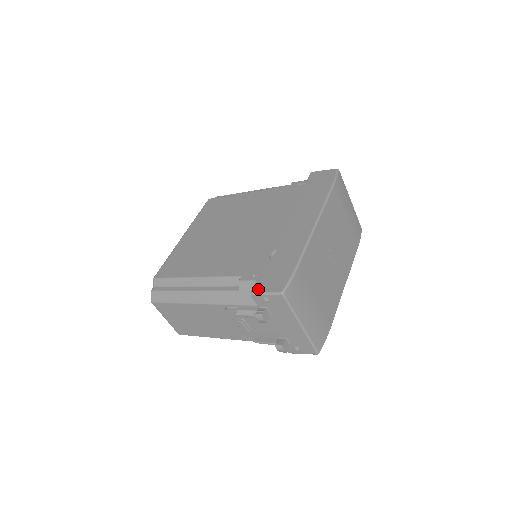
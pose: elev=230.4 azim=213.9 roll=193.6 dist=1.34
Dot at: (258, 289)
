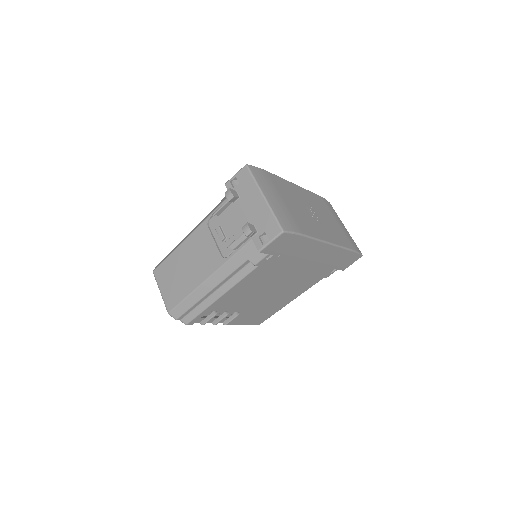
Dot at: (231, 180)
